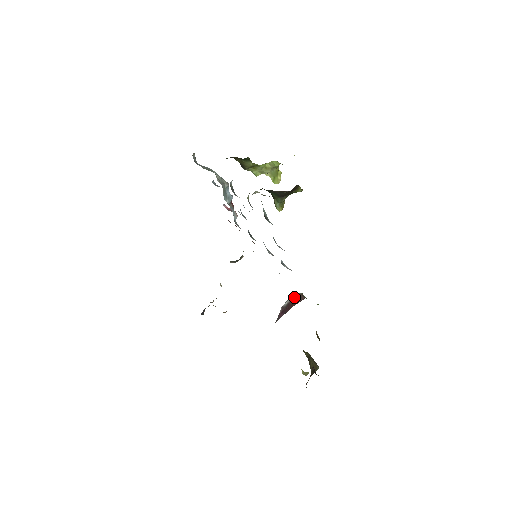
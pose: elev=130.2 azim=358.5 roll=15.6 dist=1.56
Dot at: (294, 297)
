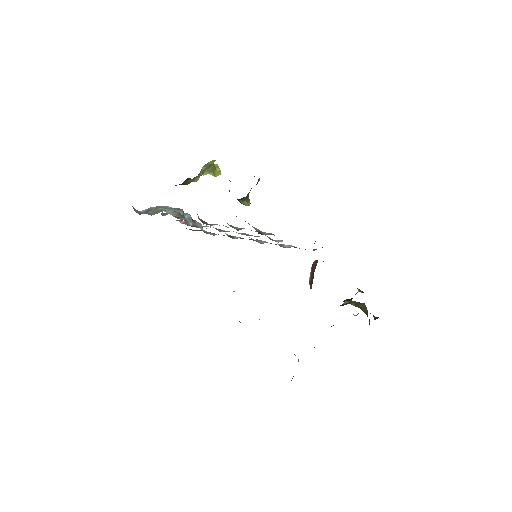
Dot at: (311, 267)
